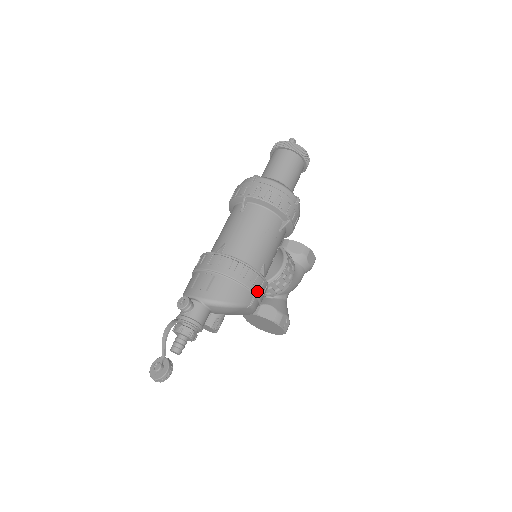
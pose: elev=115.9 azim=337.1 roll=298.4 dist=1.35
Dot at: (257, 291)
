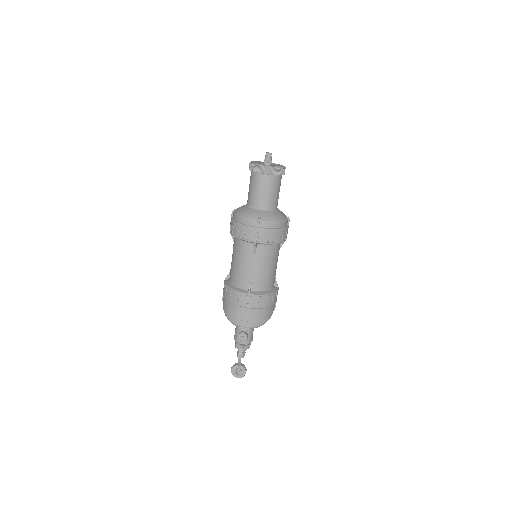
Dot at: occluded
